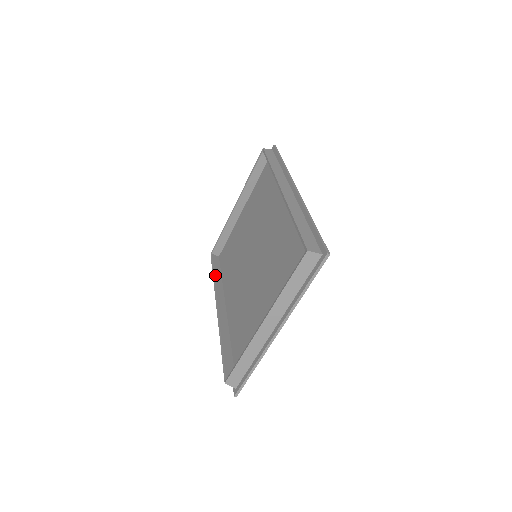
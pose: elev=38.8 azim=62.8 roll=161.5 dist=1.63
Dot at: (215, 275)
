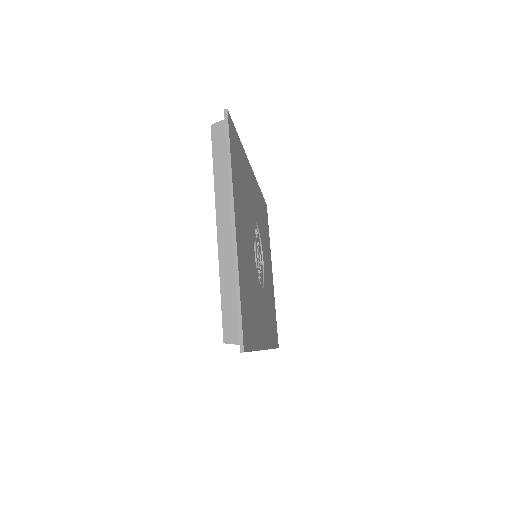
Dot at: occluded
